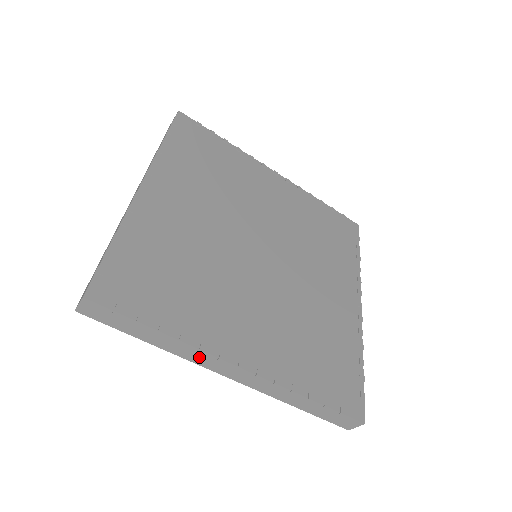
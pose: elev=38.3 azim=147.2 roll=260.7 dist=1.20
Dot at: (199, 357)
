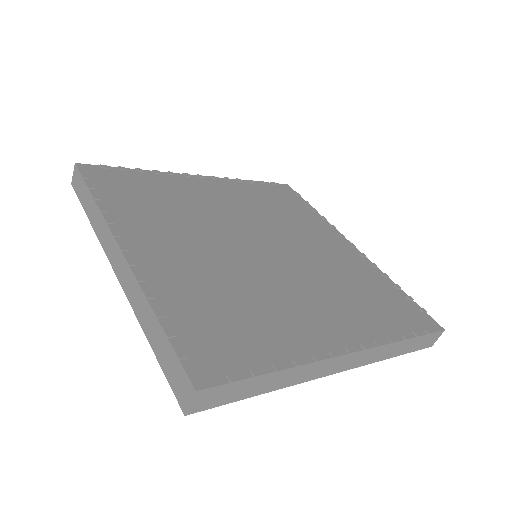
Dot at: (105, 235)
